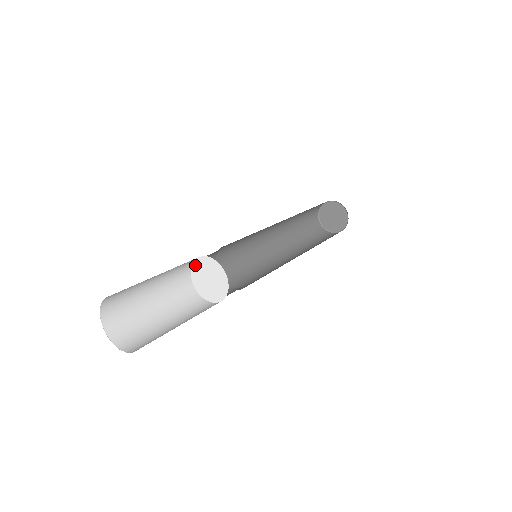
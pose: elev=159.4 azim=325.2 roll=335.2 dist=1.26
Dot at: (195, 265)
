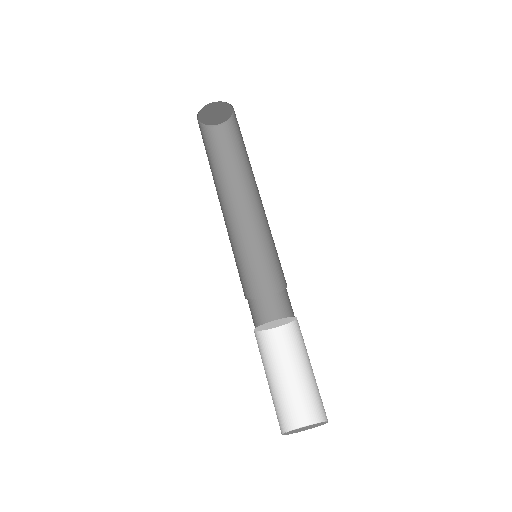
Dot at: (272, 322)
